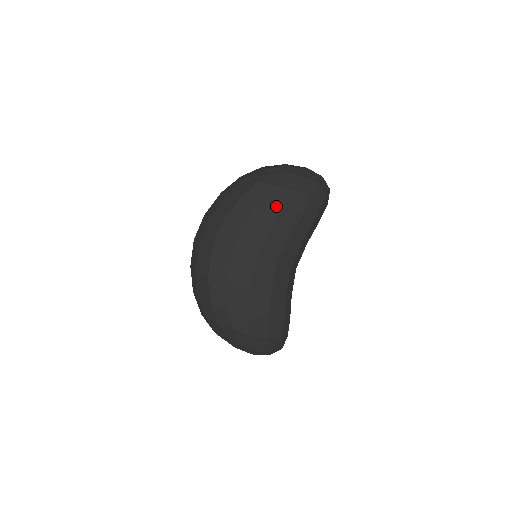
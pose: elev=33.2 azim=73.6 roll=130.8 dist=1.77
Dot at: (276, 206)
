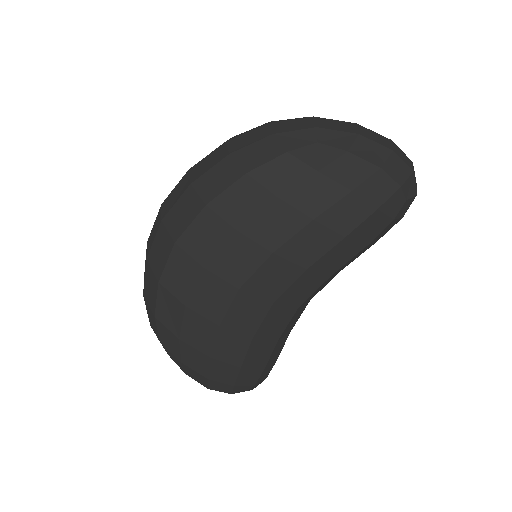
Dot at: (305, 210)
